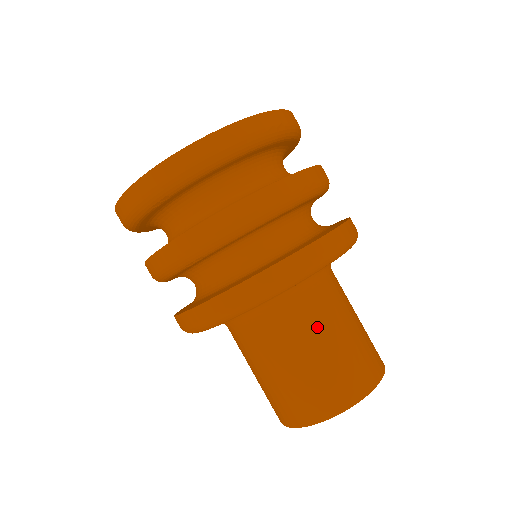
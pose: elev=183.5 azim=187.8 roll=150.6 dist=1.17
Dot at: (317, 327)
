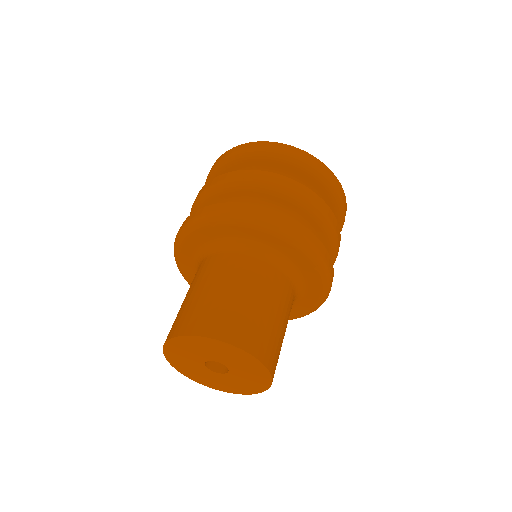
Dot at: (202, 277)
